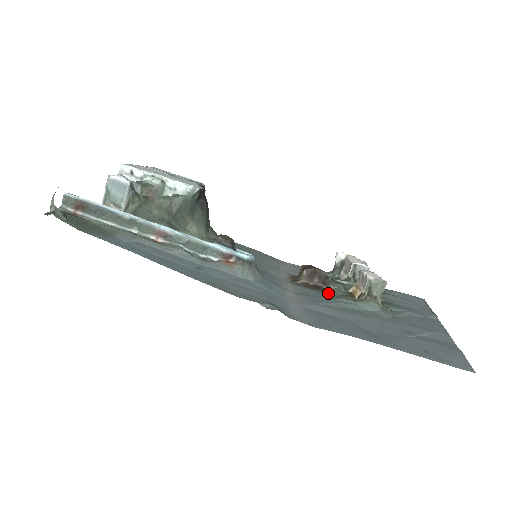
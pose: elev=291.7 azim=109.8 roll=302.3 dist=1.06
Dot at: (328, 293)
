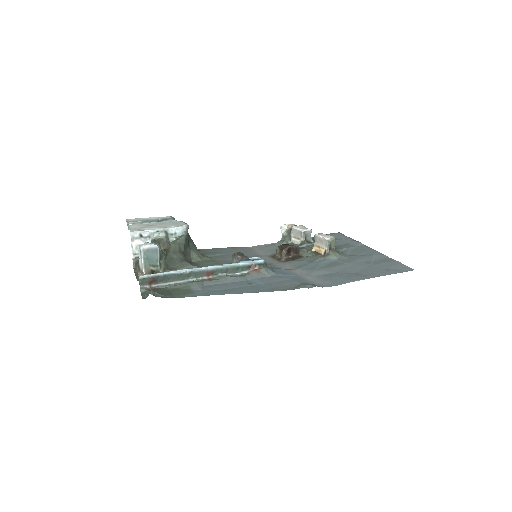
Dot at: (305, 258)
